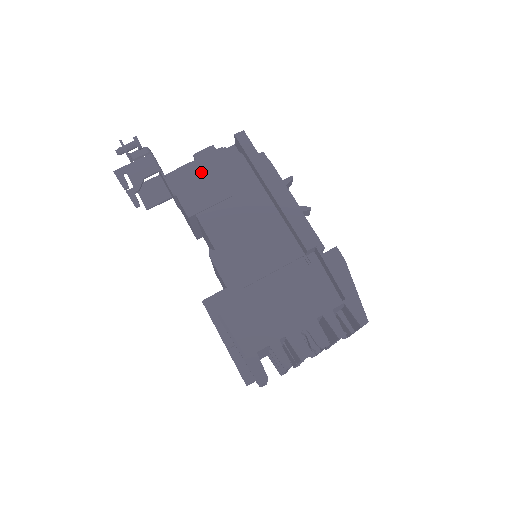
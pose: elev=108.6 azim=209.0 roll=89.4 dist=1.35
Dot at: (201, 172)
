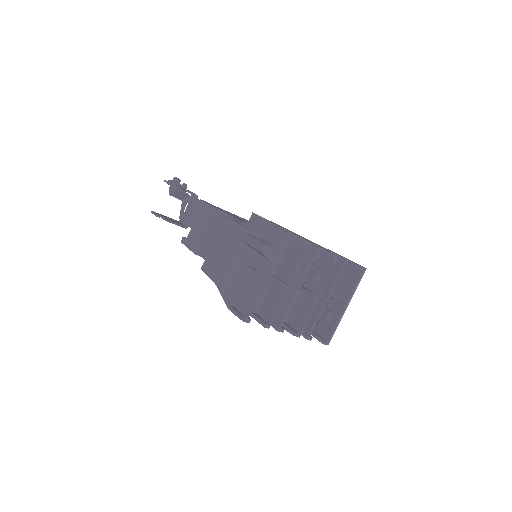
Dot at: occluded
